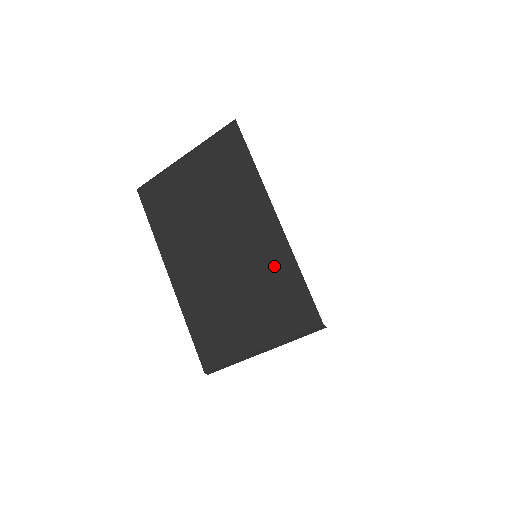
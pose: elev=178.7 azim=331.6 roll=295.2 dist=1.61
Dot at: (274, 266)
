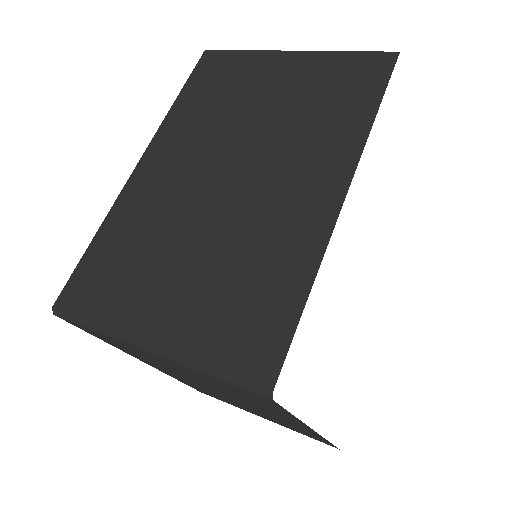
Dot at: (281, 249)
